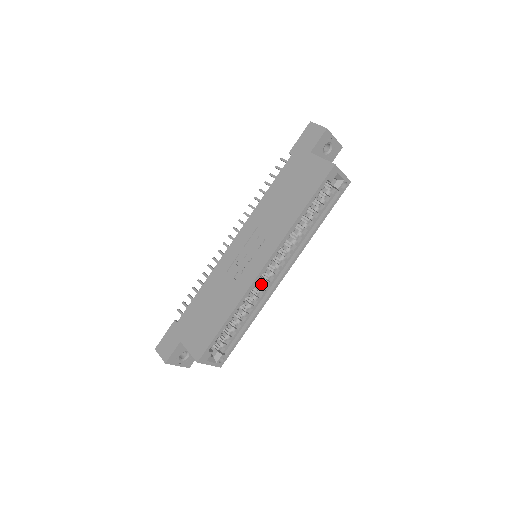
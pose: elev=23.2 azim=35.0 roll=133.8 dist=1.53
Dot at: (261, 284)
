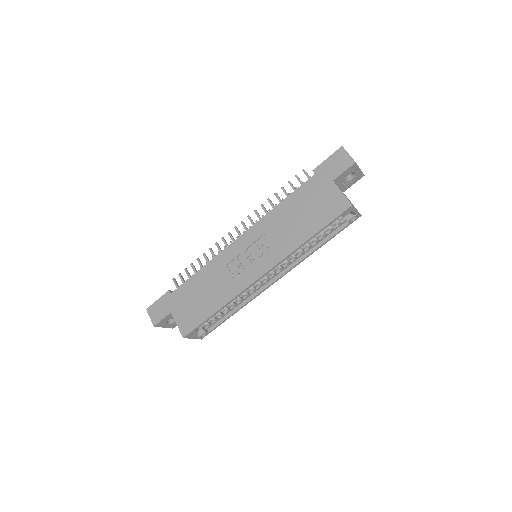
Dot at: occluded
